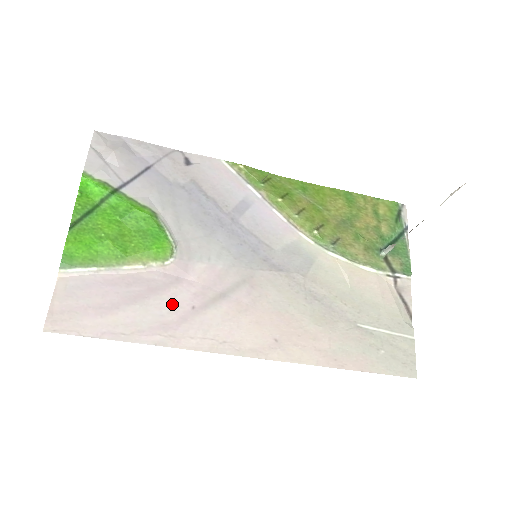
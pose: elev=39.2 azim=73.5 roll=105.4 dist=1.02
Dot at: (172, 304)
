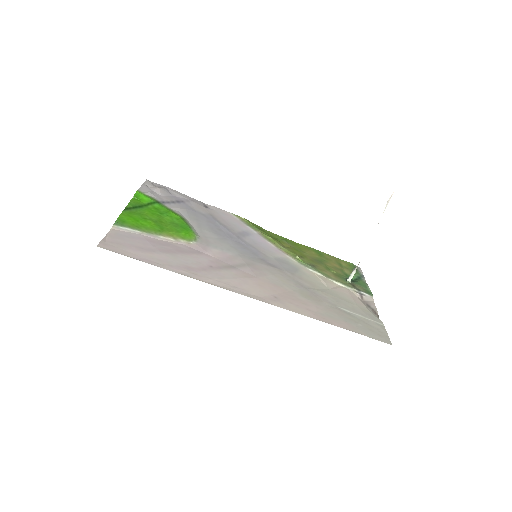
Dot at: (195, 261)
